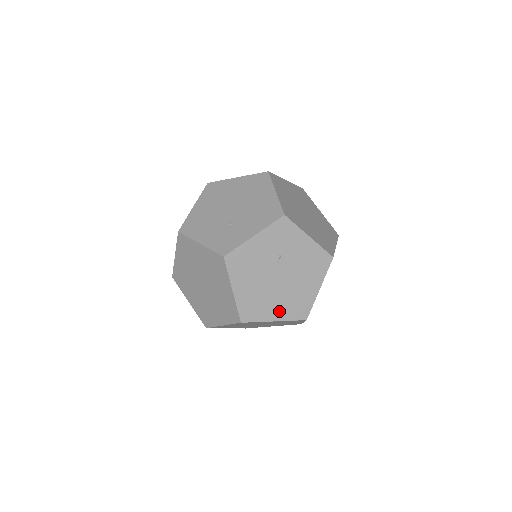
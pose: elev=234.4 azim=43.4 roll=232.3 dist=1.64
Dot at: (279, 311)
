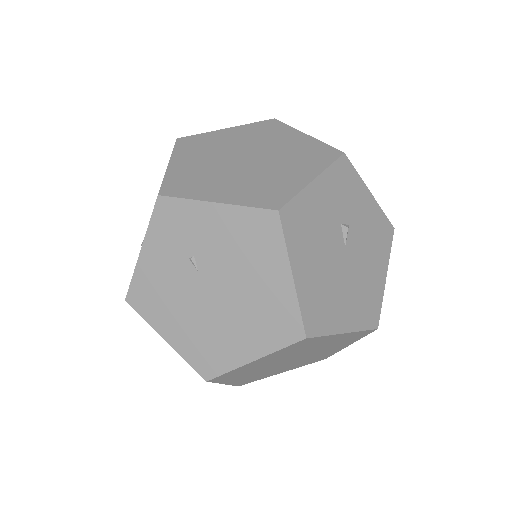
Dot at: (250, 342)
